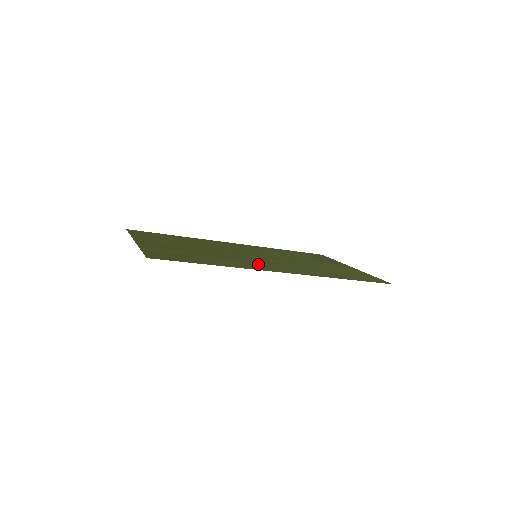
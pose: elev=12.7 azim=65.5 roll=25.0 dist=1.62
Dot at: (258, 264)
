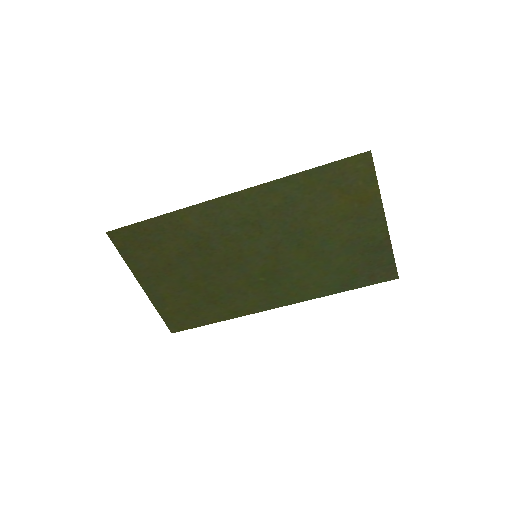
Dot at: (222, 223)
